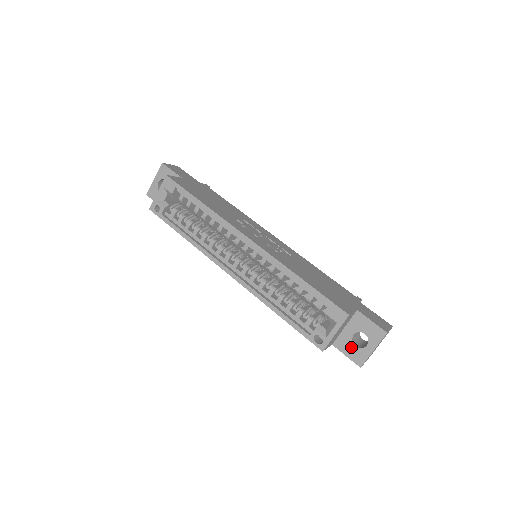
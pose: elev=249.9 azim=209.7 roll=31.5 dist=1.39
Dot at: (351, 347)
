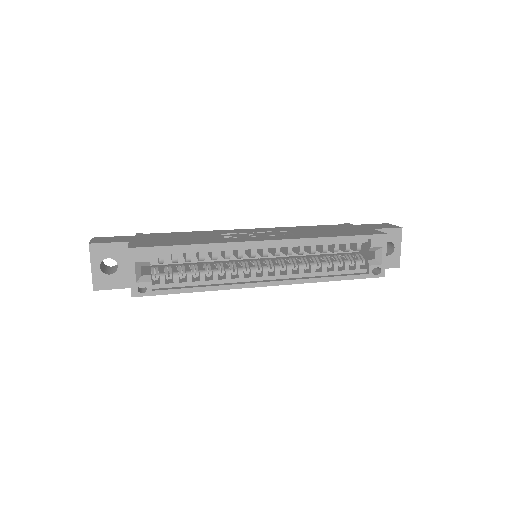
Dot at: occluded
